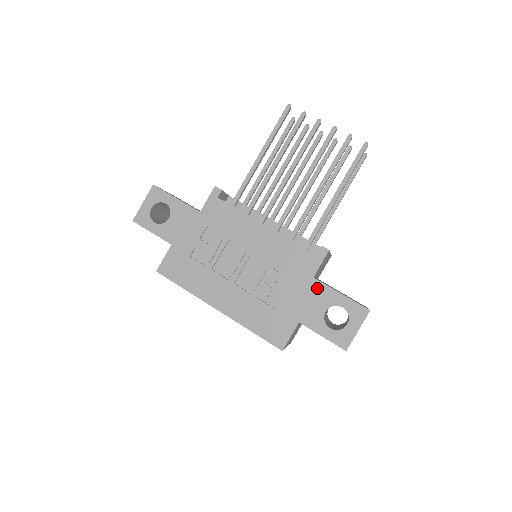
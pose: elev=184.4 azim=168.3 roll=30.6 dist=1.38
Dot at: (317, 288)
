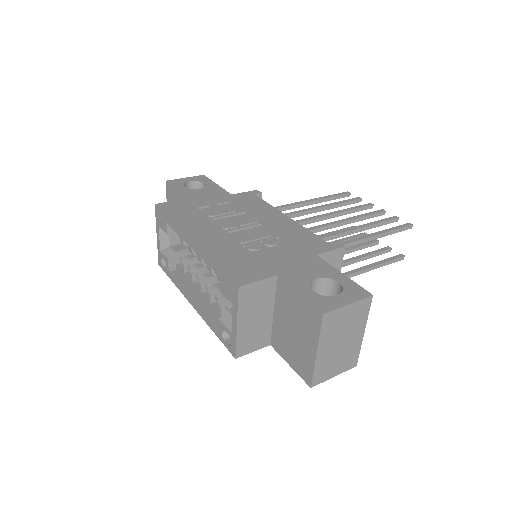
Dot at: (316, 262)
